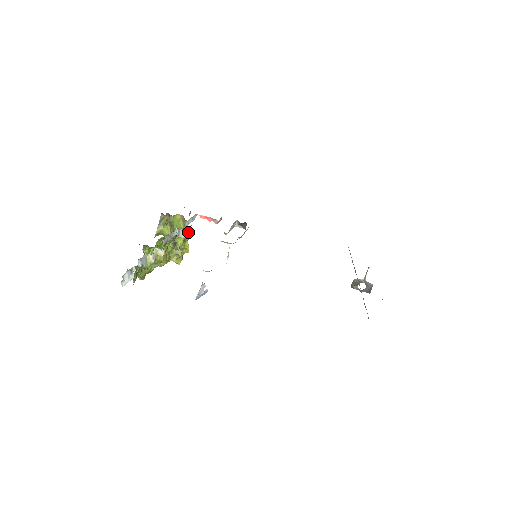
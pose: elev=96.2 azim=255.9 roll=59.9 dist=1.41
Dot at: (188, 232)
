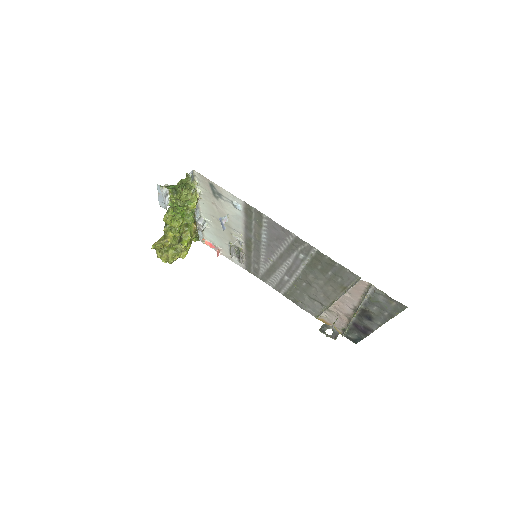
Dot at: (204, 226)
